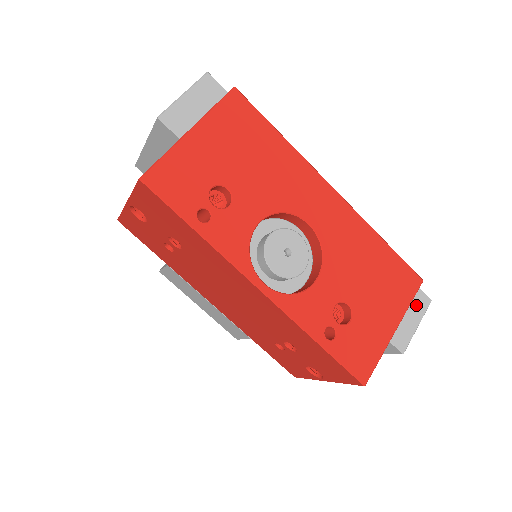
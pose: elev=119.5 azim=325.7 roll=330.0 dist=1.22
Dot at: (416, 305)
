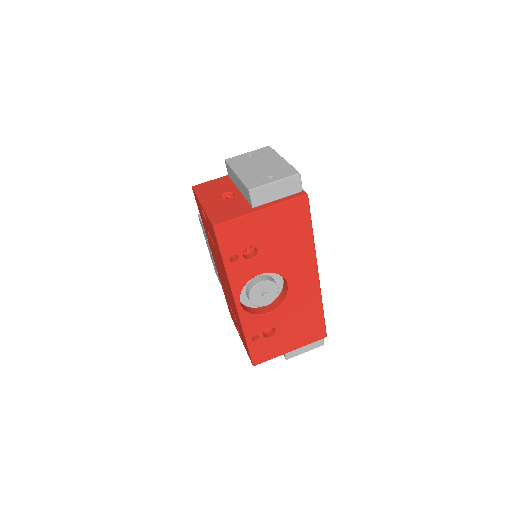
Dot at: (314, 343)
